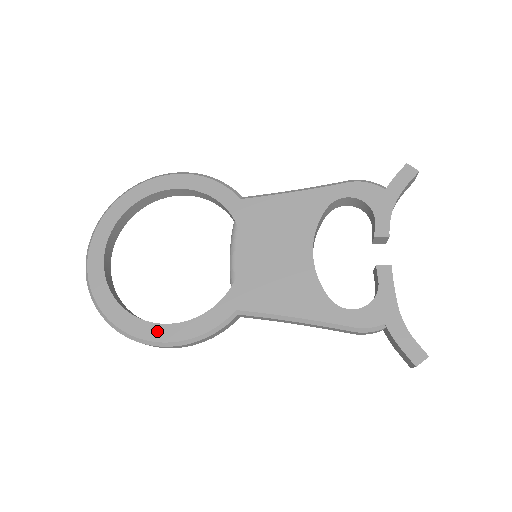
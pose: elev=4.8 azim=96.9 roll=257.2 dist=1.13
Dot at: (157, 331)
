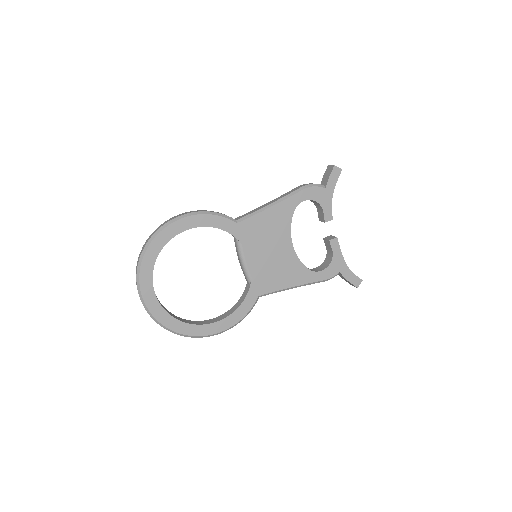
Dot at: (215, 327)
